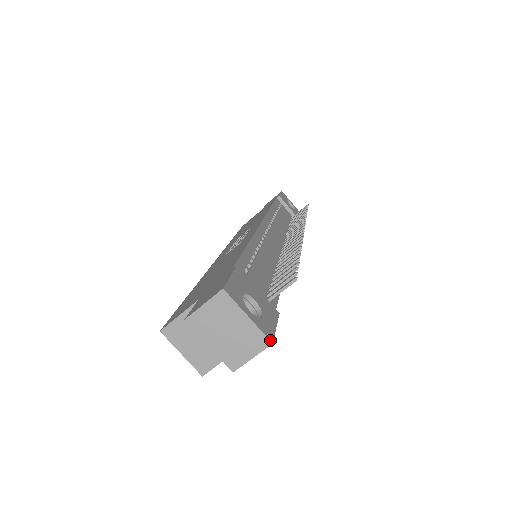
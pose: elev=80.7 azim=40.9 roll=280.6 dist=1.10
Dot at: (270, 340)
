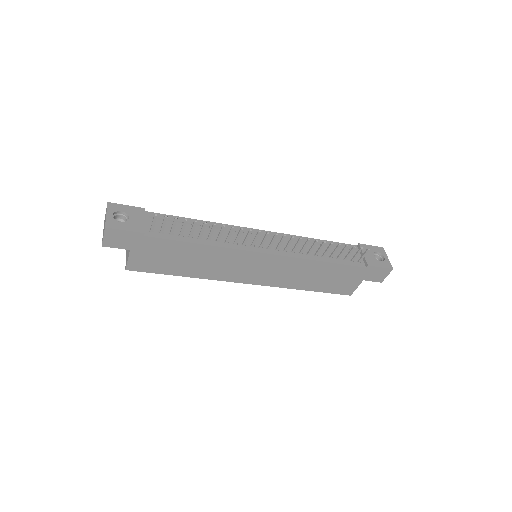
Dot at: (106, 226)
